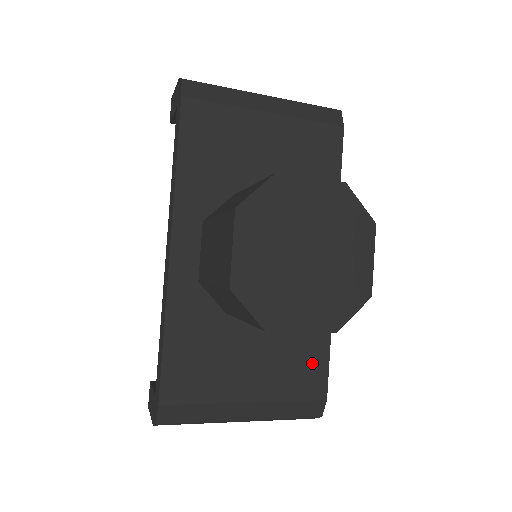
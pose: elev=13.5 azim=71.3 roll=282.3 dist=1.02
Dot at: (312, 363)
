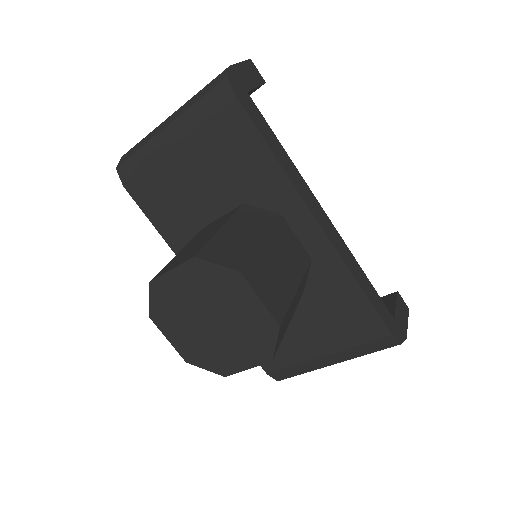
Dot at: (357, 313)
